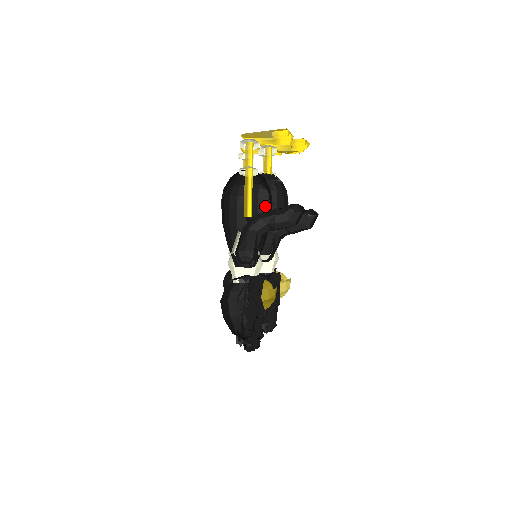
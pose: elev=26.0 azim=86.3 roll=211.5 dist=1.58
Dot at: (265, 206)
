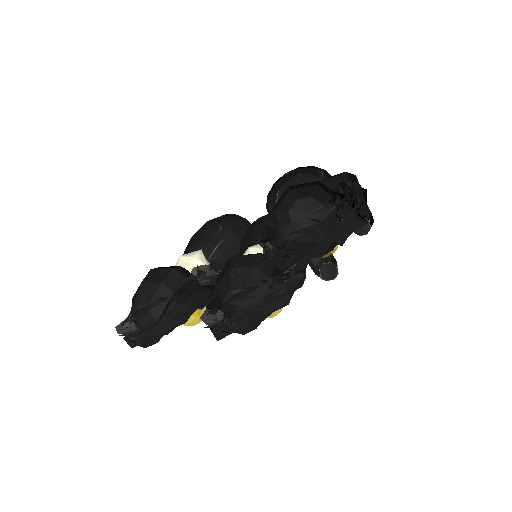
Dot at: occluded
